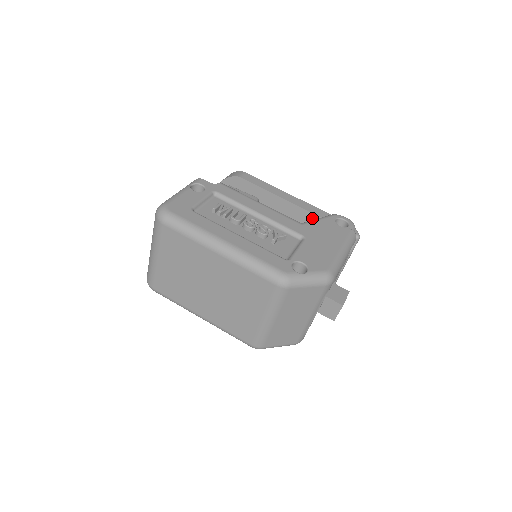
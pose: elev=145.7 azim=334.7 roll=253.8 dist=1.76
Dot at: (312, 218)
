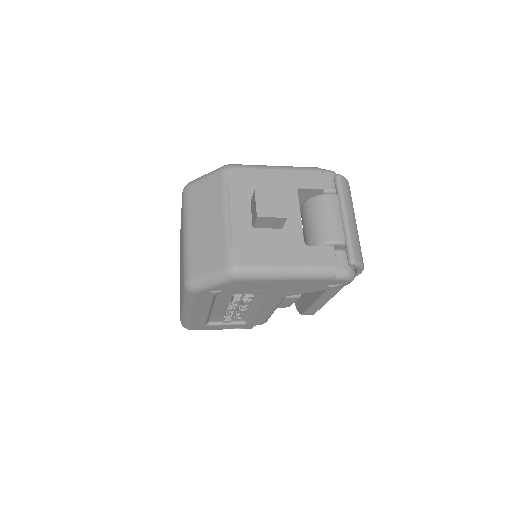
Dot at: occluded
